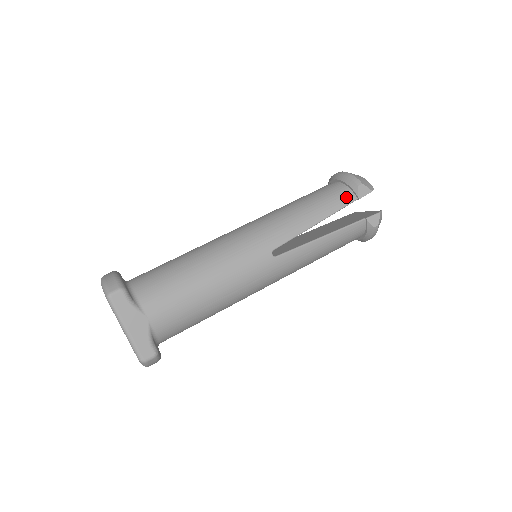
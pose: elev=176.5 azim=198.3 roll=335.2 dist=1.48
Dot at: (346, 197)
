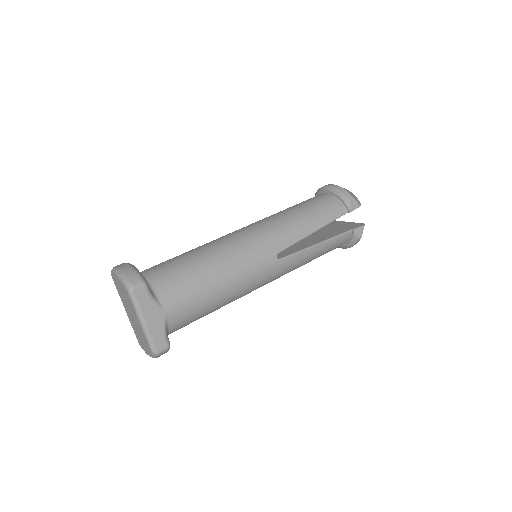
Dot at: (339, 209)
